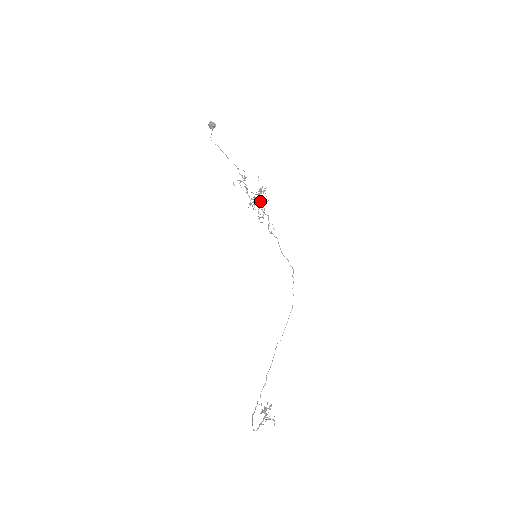
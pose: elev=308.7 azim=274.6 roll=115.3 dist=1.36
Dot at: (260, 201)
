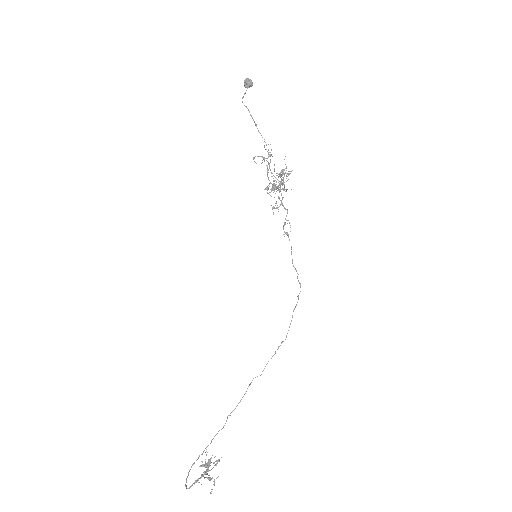
Dot at: occluded
